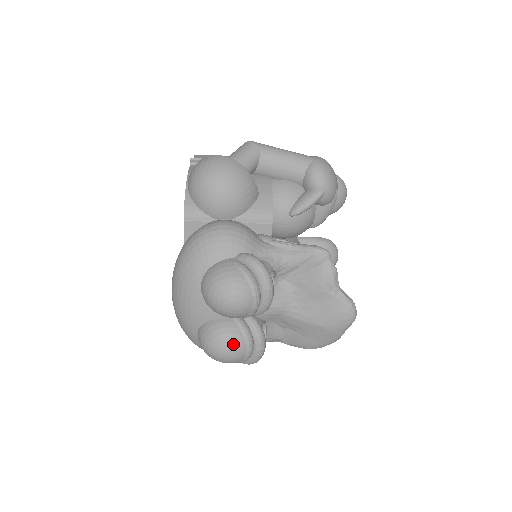
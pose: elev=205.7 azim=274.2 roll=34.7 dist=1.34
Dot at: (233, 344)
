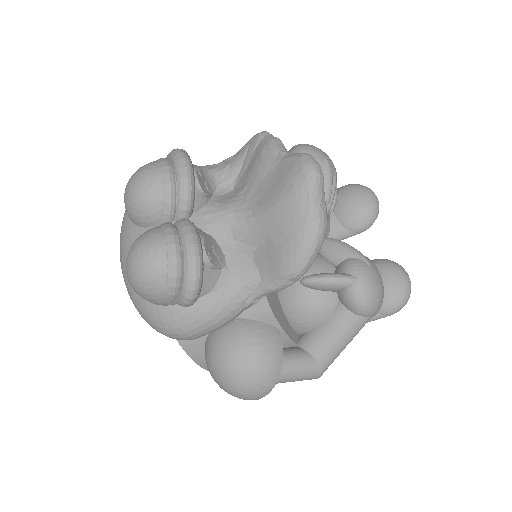
Dot at: (148, 238)
